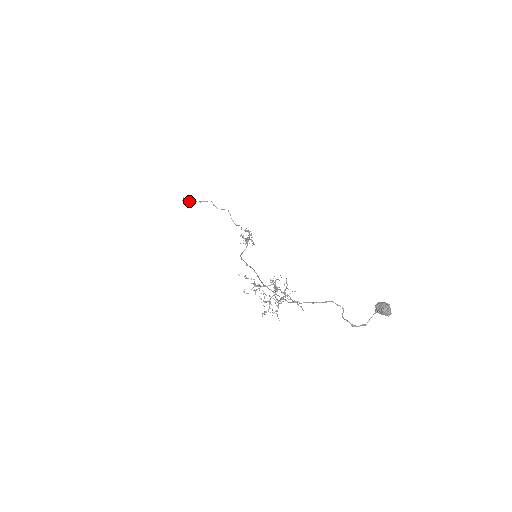
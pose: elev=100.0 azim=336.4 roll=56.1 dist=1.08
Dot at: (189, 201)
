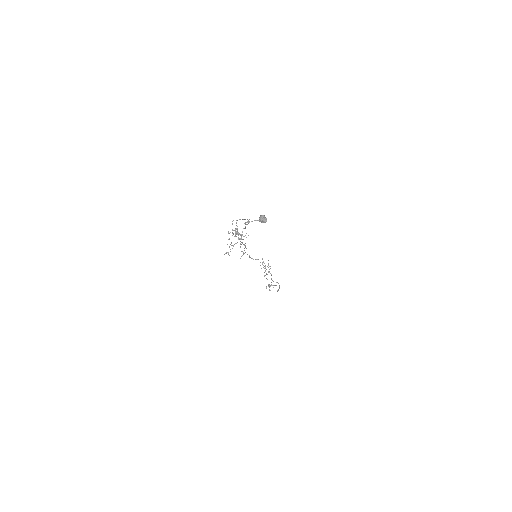
Dot at: (270, 286)
